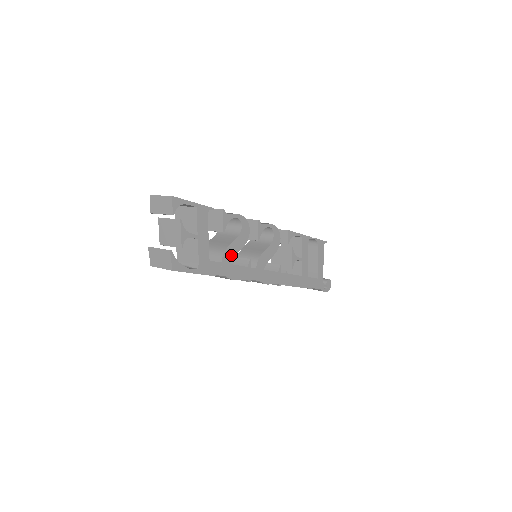
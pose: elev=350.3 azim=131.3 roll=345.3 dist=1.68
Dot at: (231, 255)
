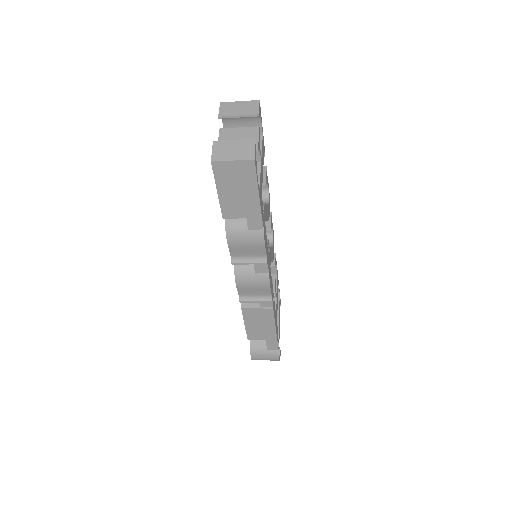
Dot at: (265, 215)
